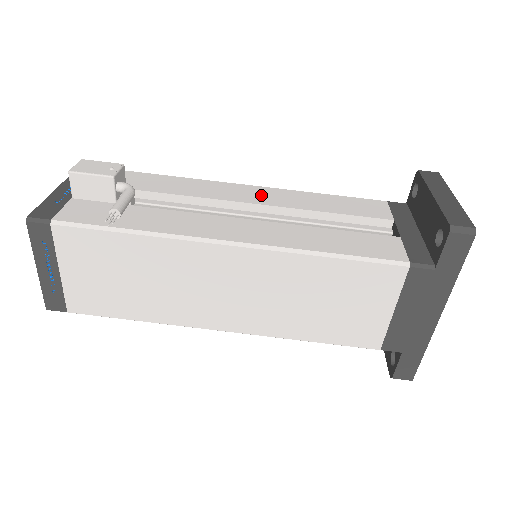
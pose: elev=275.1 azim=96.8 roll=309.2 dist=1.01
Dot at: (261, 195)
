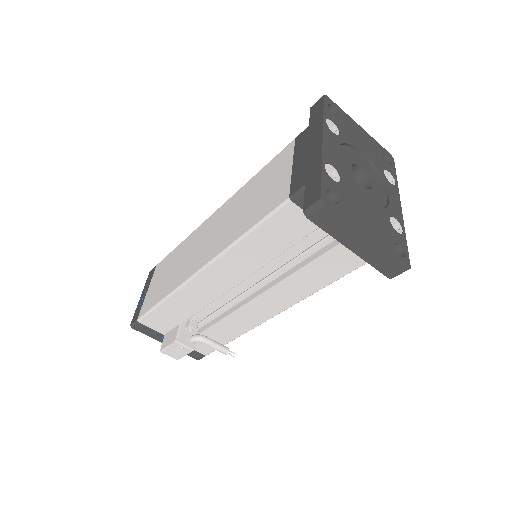
Dot at: (225, 274)
